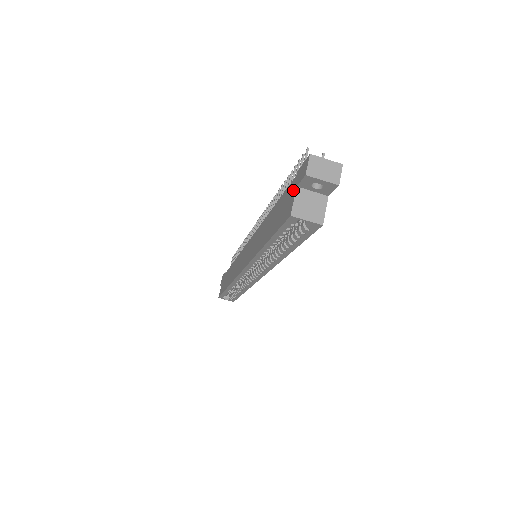
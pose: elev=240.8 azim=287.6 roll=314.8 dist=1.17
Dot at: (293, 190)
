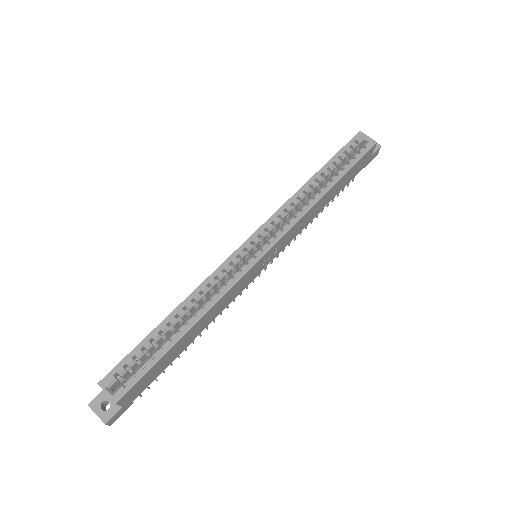
Dot at: occluded
